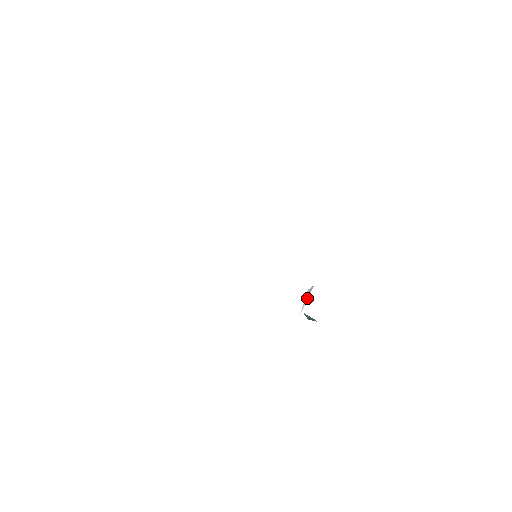
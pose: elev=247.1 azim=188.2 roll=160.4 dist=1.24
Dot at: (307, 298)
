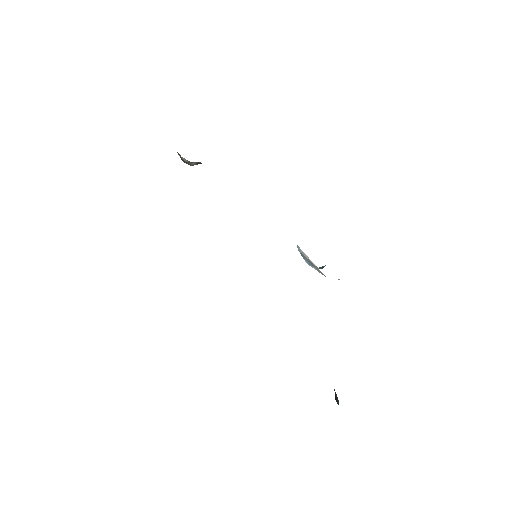
Dot at: (305, 255)
